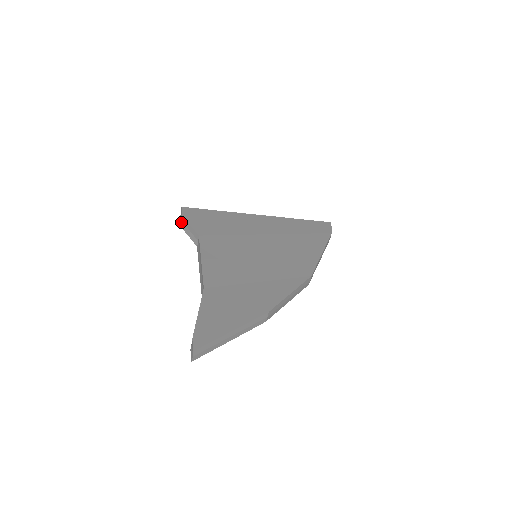
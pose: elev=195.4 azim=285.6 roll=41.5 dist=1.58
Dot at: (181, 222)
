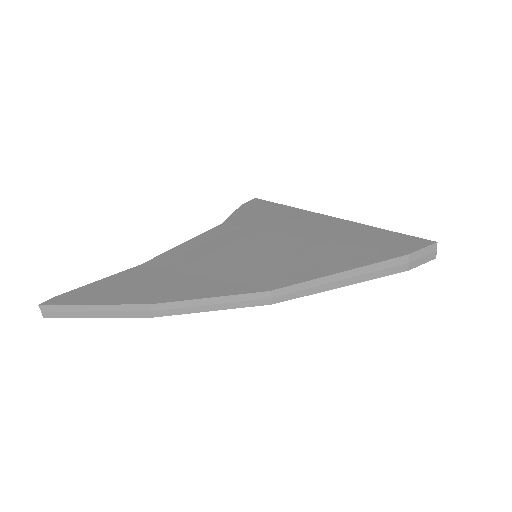
Dot at: occluded
